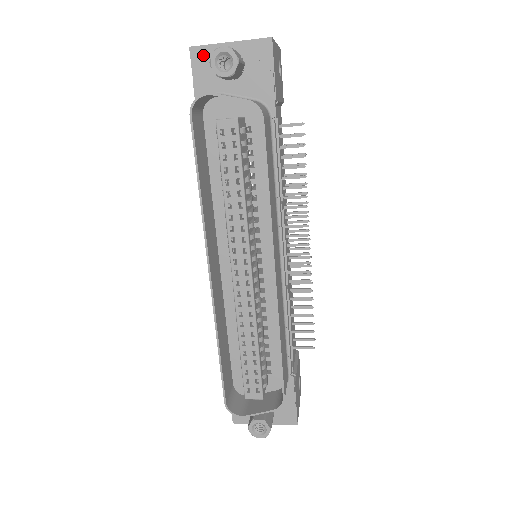
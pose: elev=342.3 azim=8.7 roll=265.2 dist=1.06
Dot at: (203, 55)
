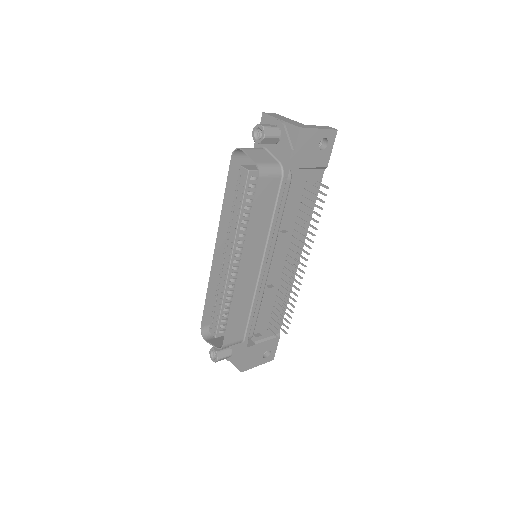
Dot at: (267, 121)
